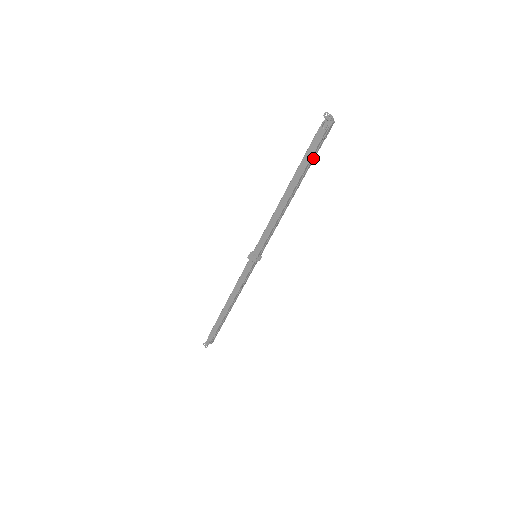
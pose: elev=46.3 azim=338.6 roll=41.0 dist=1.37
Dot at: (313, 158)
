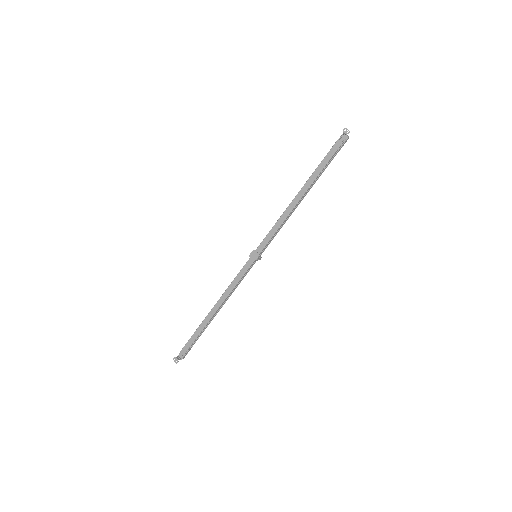
Dot at: (326, 166)
